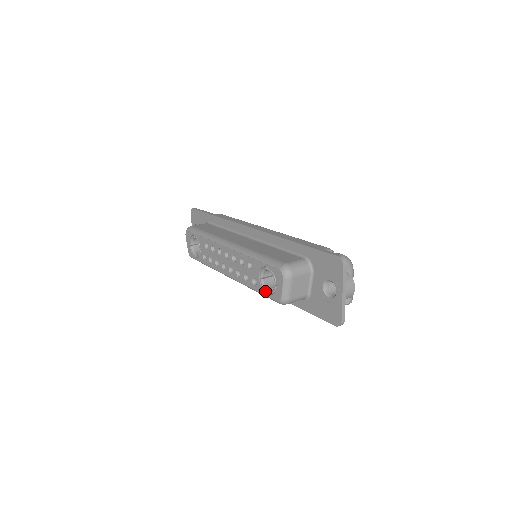
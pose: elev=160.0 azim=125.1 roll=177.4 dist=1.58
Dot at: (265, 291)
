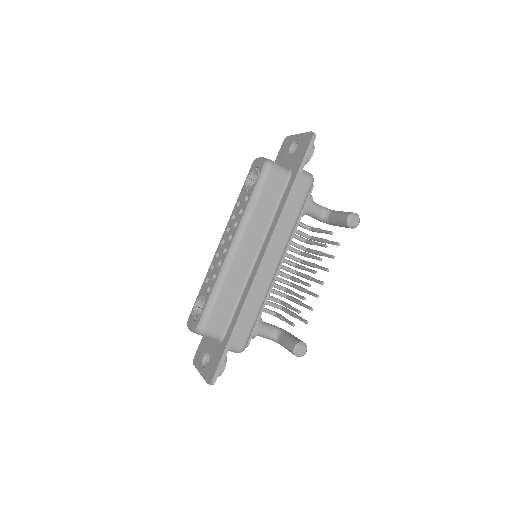
Dot at: (254, 182)
